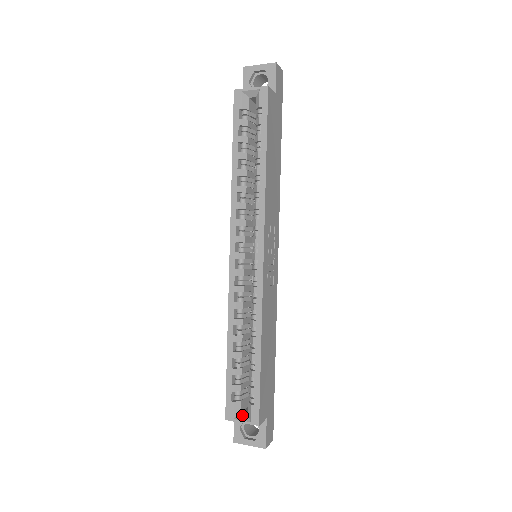
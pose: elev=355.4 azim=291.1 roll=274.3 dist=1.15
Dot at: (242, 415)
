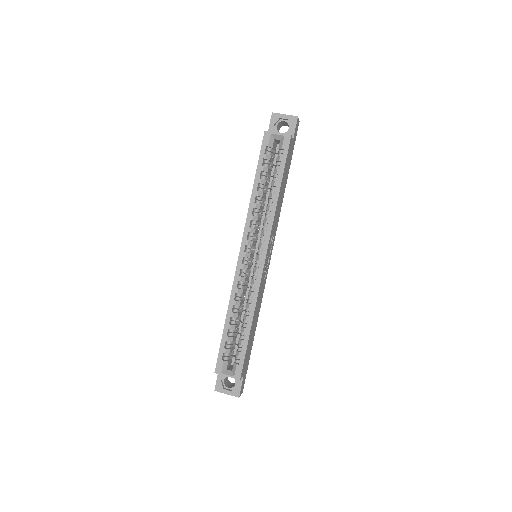
Dot at: (228, 371)
